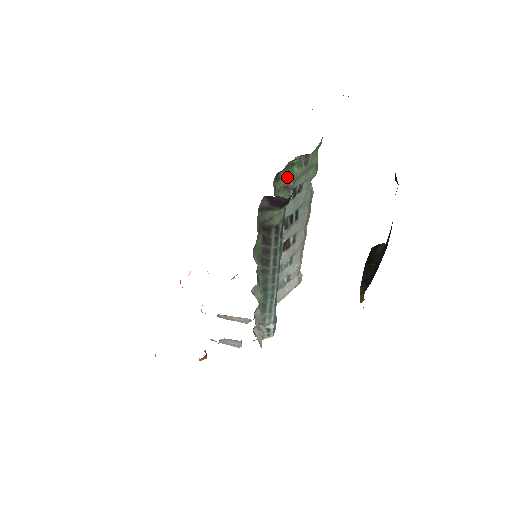
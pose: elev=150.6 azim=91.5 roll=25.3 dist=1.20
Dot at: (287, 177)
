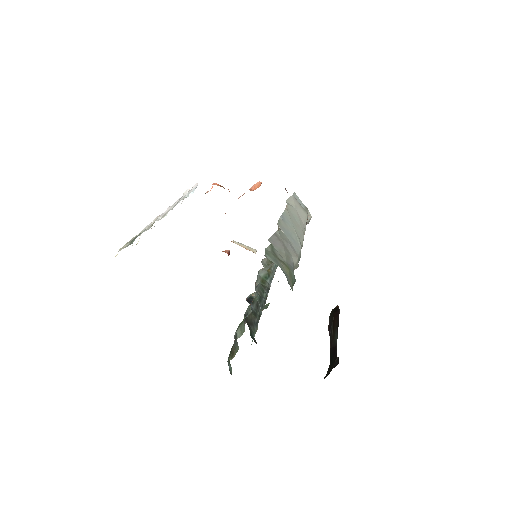
Dot at: occluded
